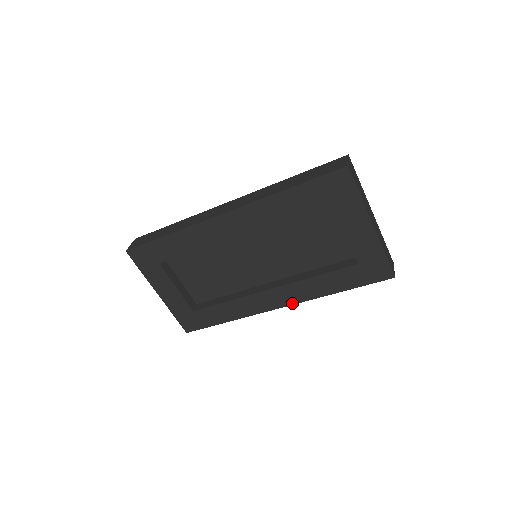
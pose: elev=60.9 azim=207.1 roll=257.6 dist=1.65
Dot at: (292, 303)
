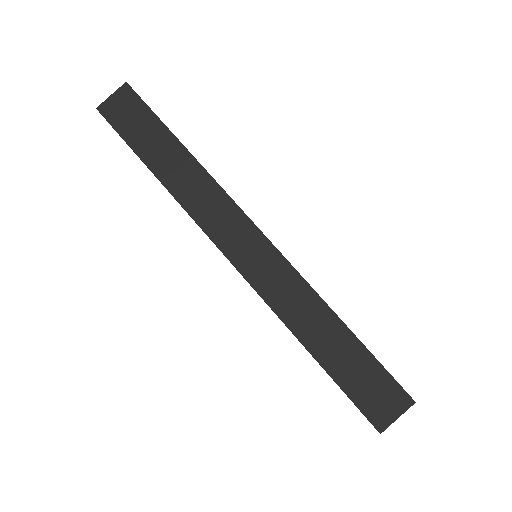
Dot at: occluded
